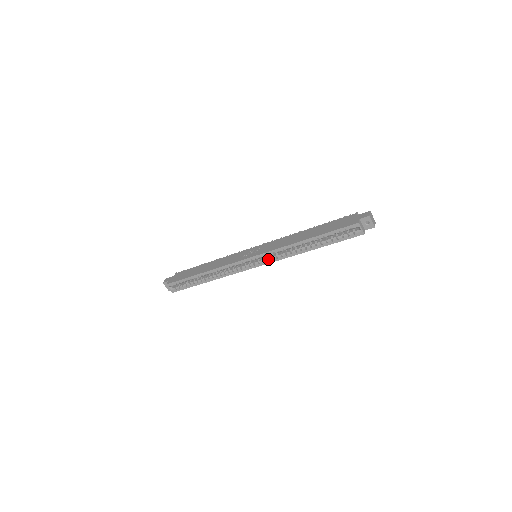
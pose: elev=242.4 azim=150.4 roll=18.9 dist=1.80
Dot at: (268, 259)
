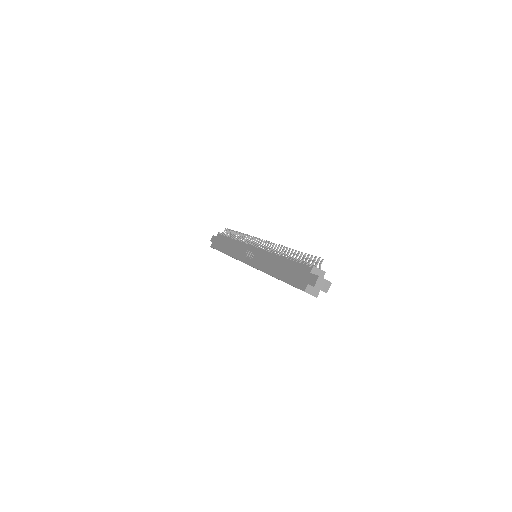
Dot at: occluded
